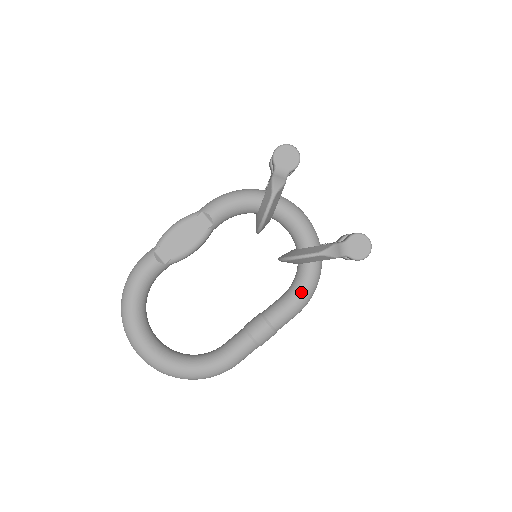
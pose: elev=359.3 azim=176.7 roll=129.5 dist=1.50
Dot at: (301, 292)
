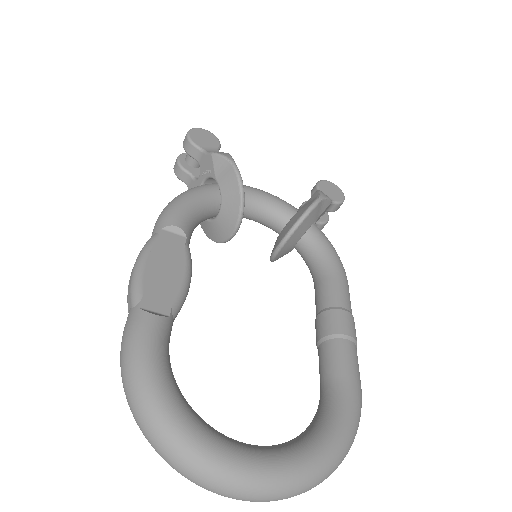
Dot at: (333, 258)
